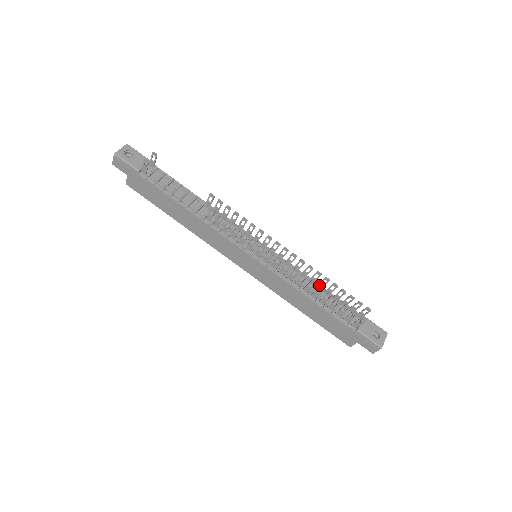
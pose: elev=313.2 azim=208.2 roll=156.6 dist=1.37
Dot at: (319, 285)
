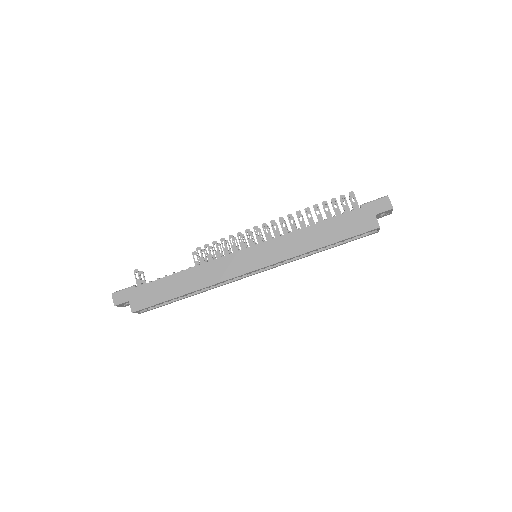
Dot at: occluded
